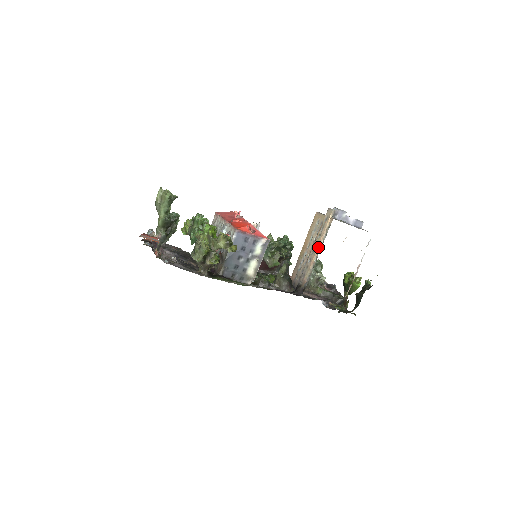
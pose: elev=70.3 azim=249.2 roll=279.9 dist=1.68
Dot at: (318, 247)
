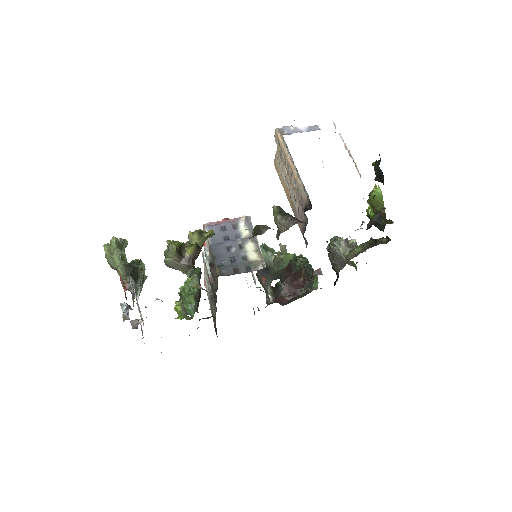
Dot at: (290, 163)
